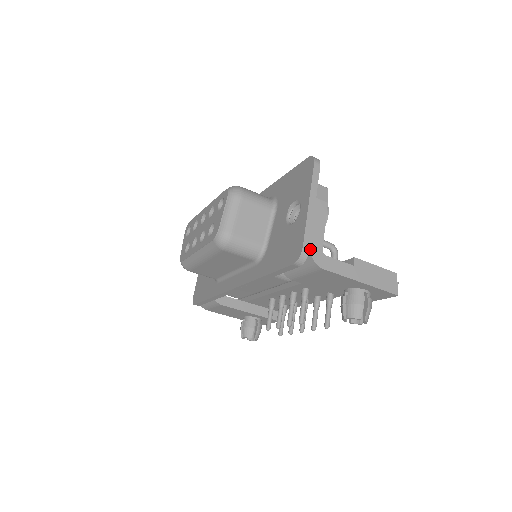
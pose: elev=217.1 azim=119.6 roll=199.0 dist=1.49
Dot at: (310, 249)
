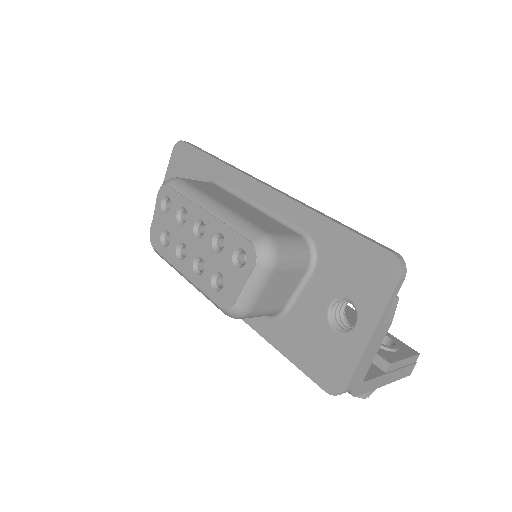
Dot at: (353, 385)
